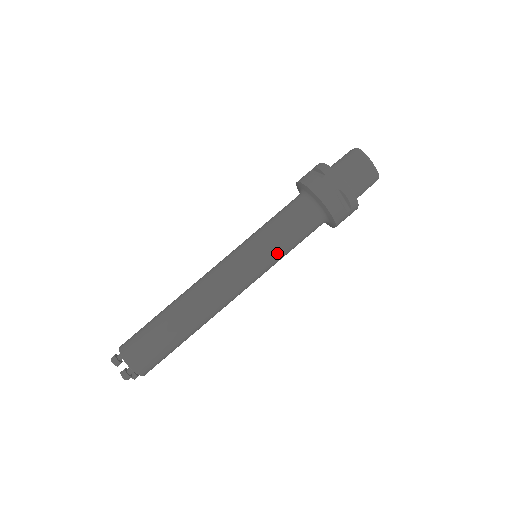
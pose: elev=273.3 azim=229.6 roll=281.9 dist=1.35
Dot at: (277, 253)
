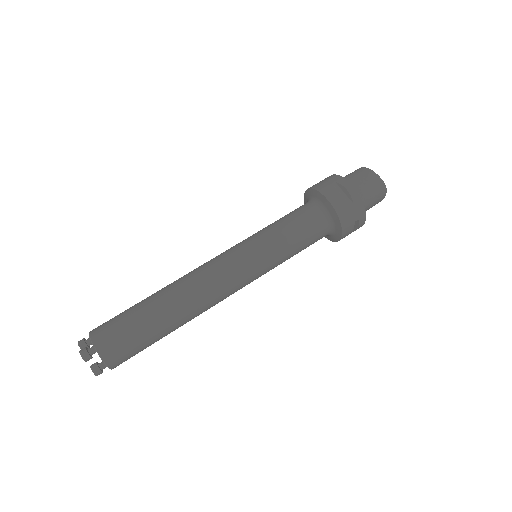
Dot at: (274, 241)
